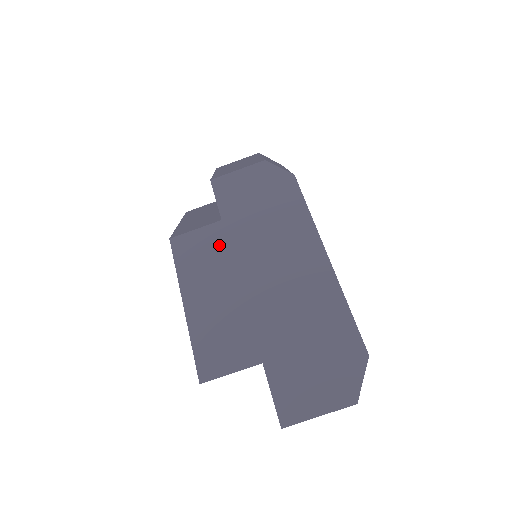
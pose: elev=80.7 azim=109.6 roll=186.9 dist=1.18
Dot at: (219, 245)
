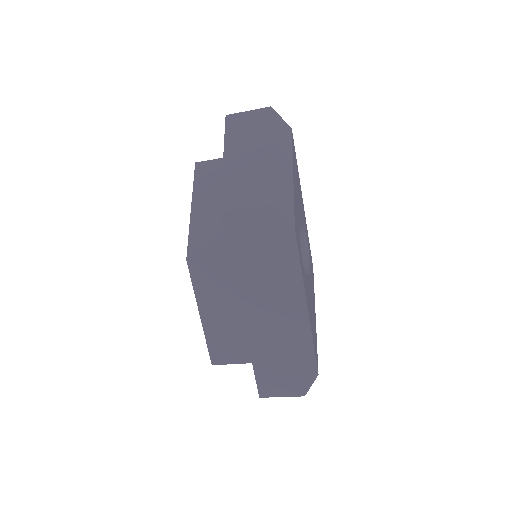
Dot at: (226, 276)
